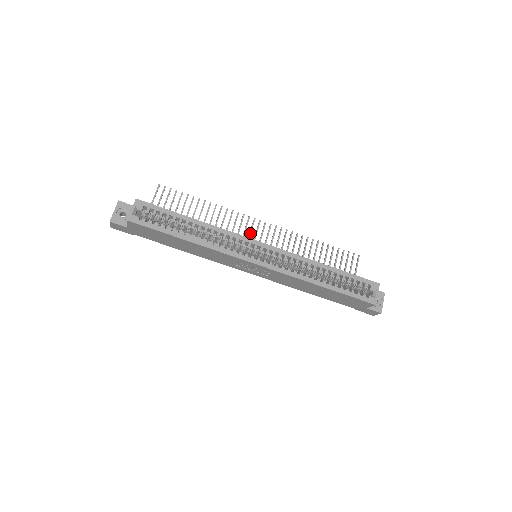
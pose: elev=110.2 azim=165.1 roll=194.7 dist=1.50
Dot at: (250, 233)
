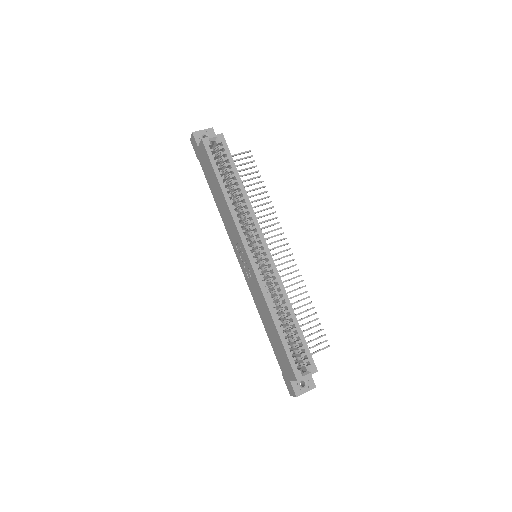
Dot at: (272, 243)
